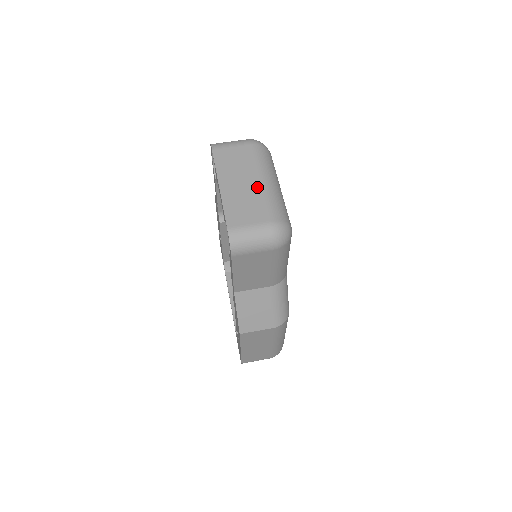
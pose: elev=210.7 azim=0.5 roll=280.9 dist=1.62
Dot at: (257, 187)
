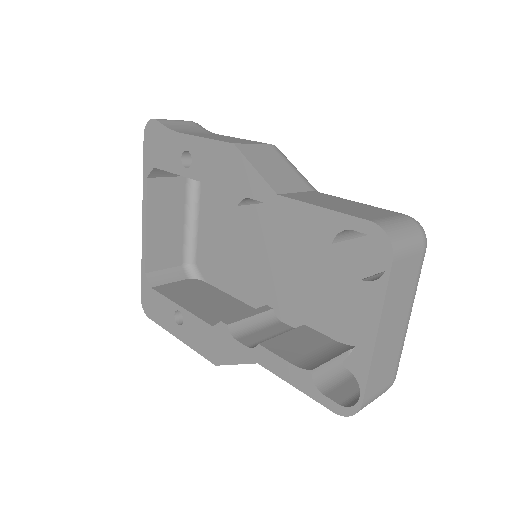
Dot at: (403, 331)
